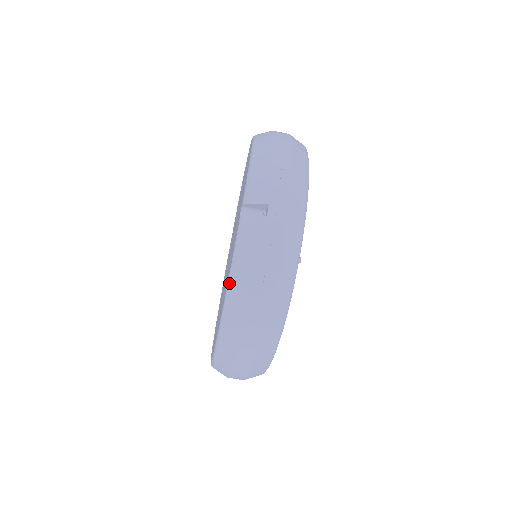
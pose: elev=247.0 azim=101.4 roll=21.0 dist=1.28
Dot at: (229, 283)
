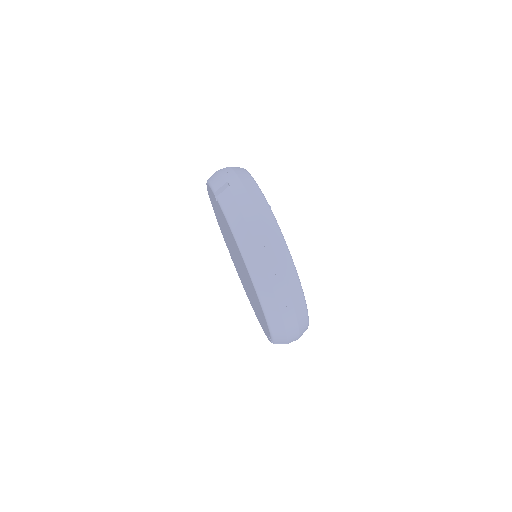
Dot at: (232, 231)
